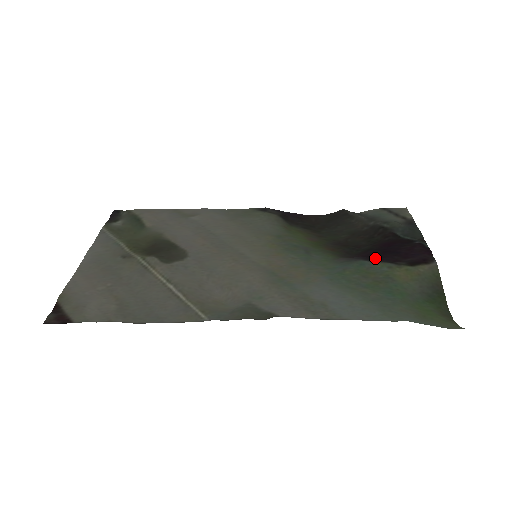
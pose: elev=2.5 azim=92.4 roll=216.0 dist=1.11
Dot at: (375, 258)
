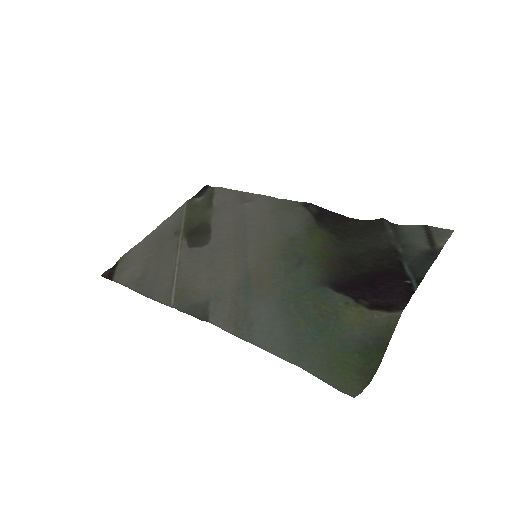
Dot at: (347, 288)
